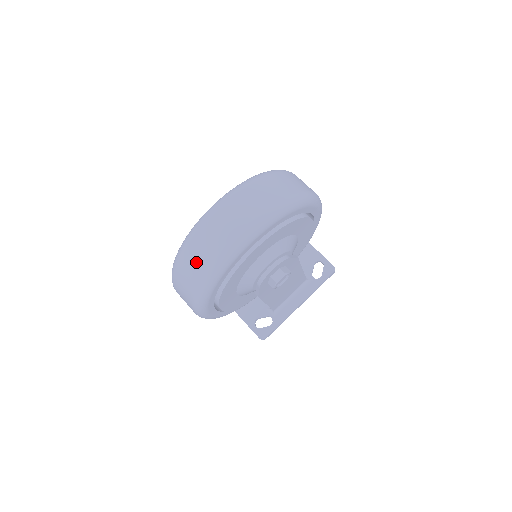
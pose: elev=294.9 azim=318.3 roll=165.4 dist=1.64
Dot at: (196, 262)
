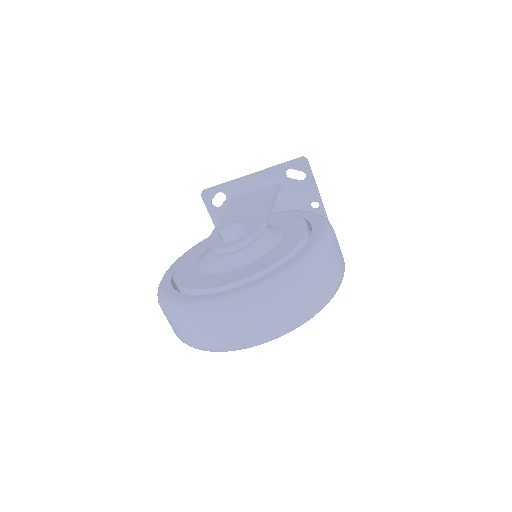
Dot at: (185, 333)
